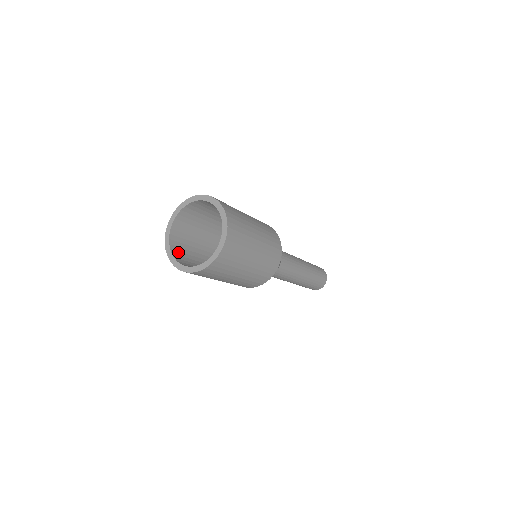
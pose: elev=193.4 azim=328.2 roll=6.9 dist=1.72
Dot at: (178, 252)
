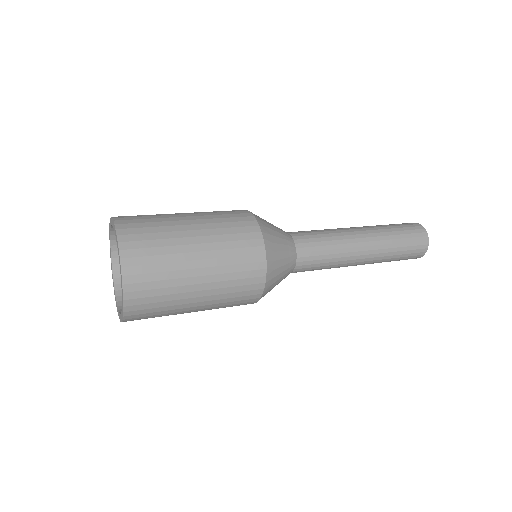
Dot at: occluded
